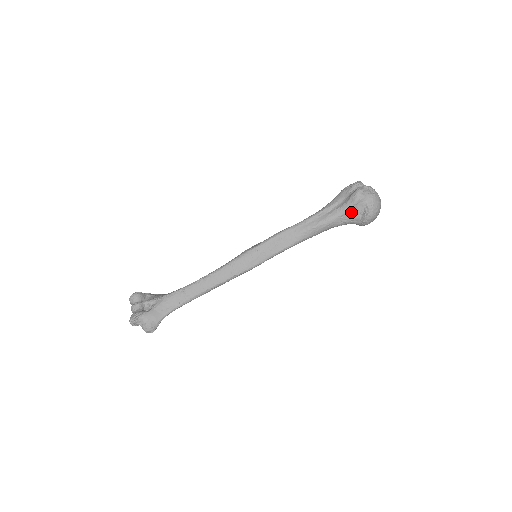
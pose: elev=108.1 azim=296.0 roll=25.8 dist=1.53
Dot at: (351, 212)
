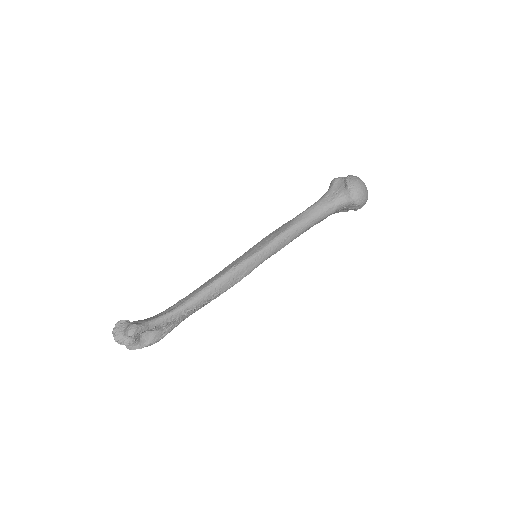
Dot at: (334, 190)
